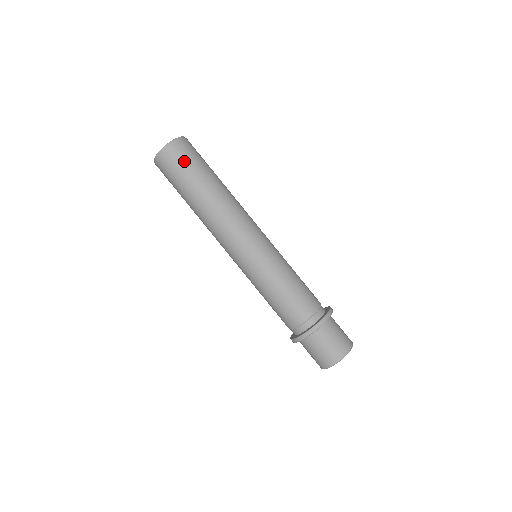
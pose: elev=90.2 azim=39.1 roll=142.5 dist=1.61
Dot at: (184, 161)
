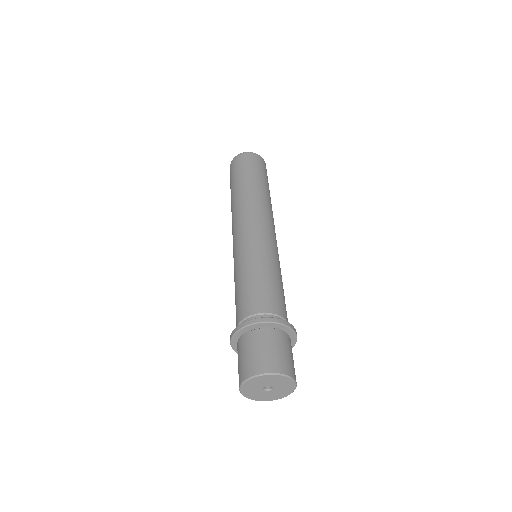
Dot at: (261, 167)
